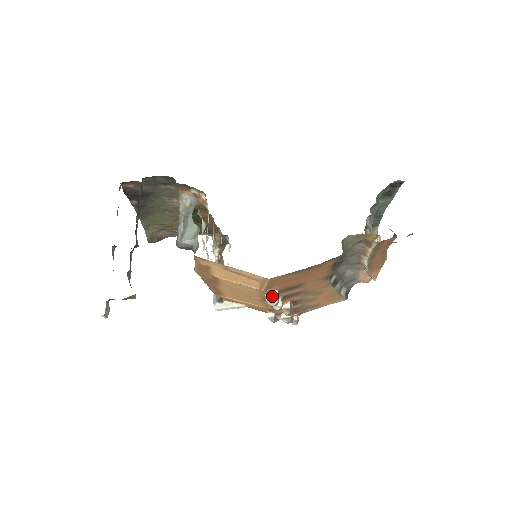
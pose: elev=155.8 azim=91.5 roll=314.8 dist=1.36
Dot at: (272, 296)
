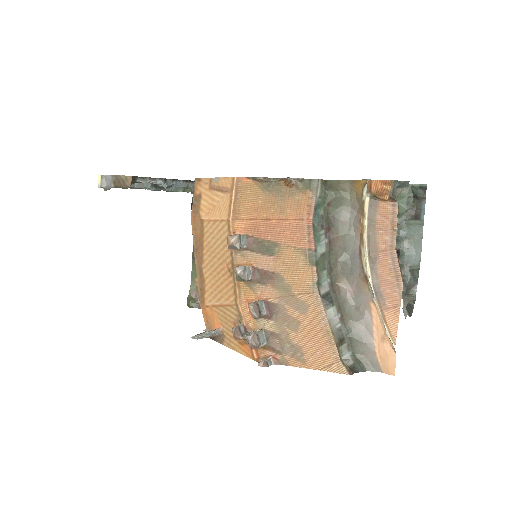
Dot at: (237, 234)
